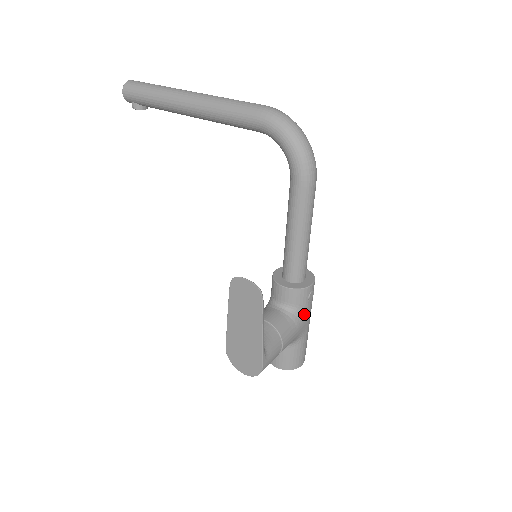
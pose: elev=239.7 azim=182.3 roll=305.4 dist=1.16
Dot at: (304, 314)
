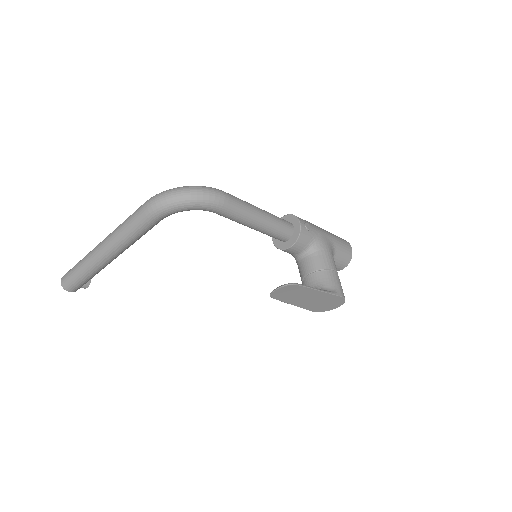
Dot at: (318, 238)
